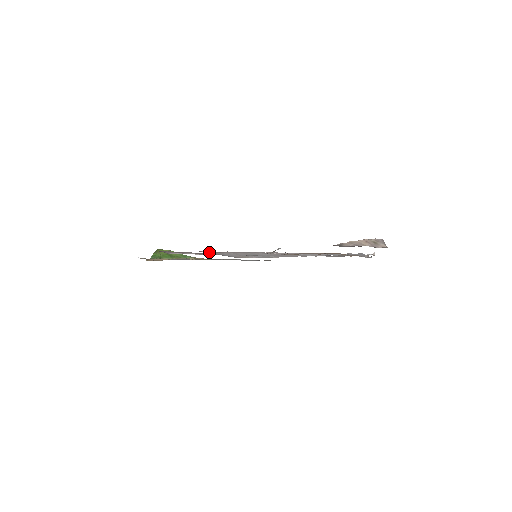
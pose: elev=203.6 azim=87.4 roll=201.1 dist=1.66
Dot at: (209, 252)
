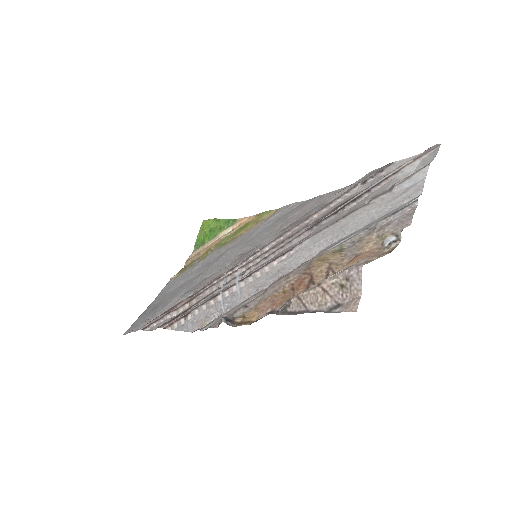
Dot at: (172, 324)
